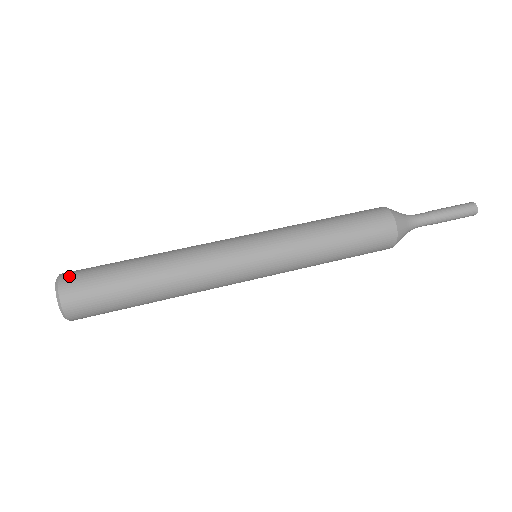
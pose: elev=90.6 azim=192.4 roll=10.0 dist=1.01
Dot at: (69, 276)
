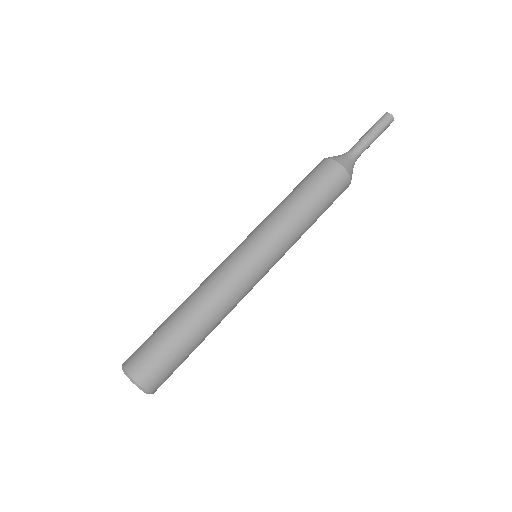
Dot at: (129, 357)
